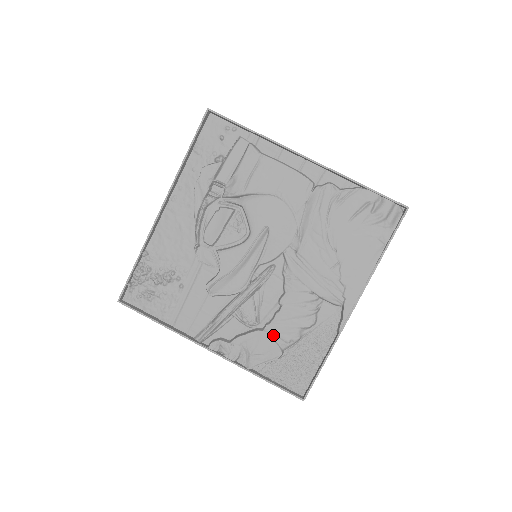
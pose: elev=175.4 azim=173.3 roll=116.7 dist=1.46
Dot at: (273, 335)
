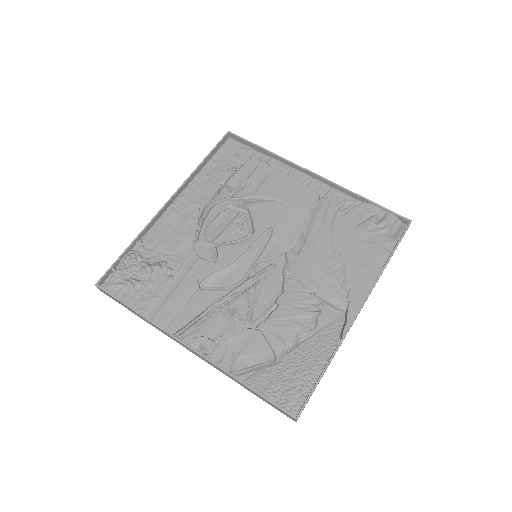
Dot at: (266, 336)
